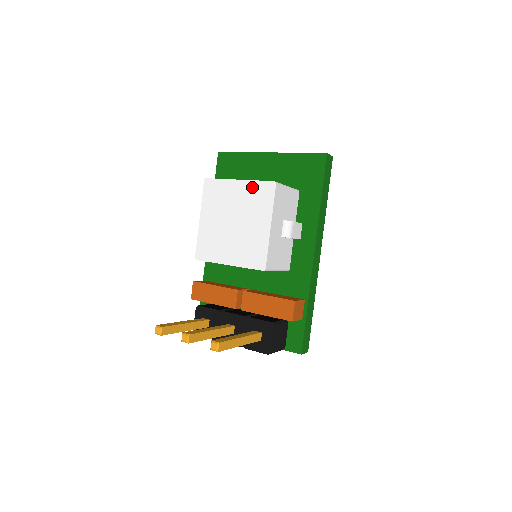
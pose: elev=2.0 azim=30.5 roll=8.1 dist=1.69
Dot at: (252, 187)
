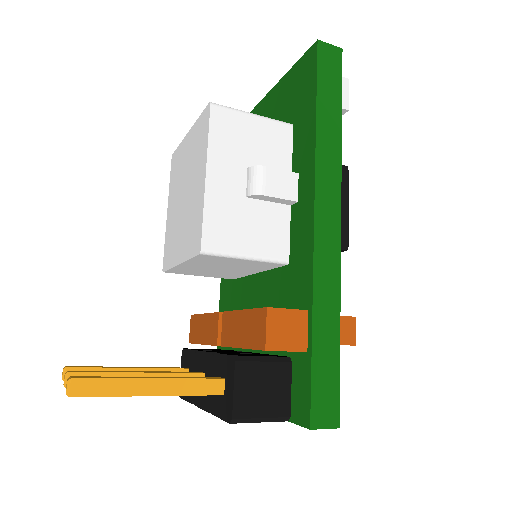
Dot at: (195, 131)
